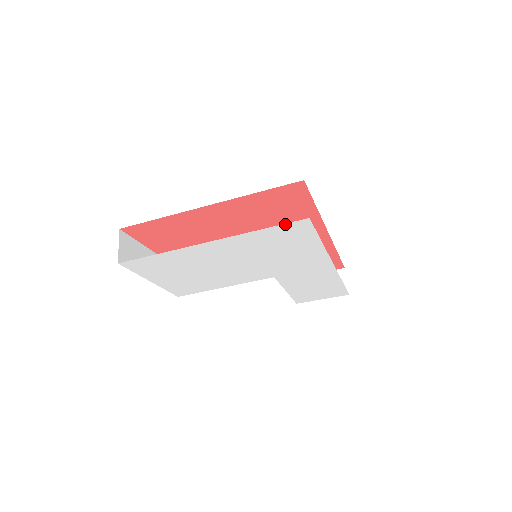
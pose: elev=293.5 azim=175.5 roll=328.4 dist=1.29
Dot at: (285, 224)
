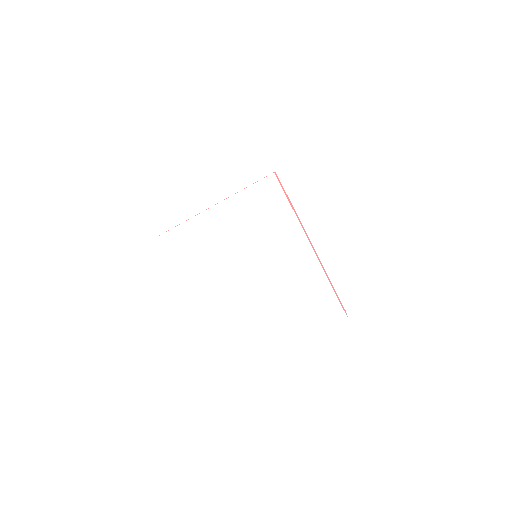
Dot at: (260, 181)
